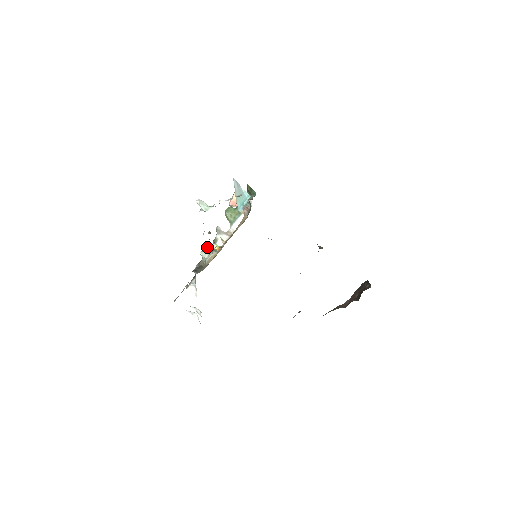
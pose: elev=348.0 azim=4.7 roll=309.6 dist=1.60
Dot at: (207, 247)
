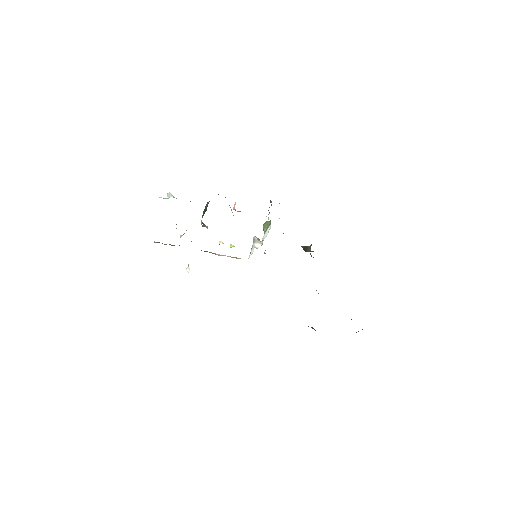
Dot at: occluded
